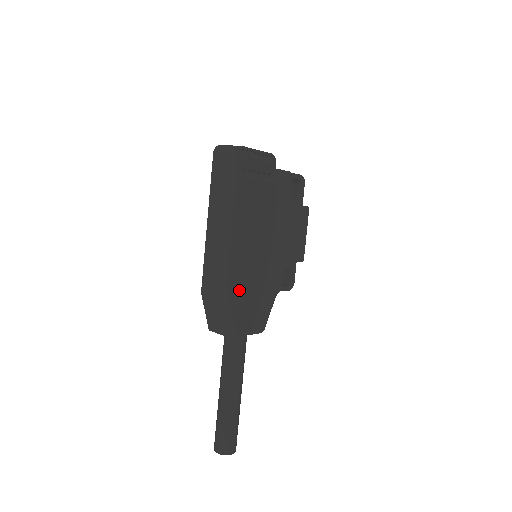
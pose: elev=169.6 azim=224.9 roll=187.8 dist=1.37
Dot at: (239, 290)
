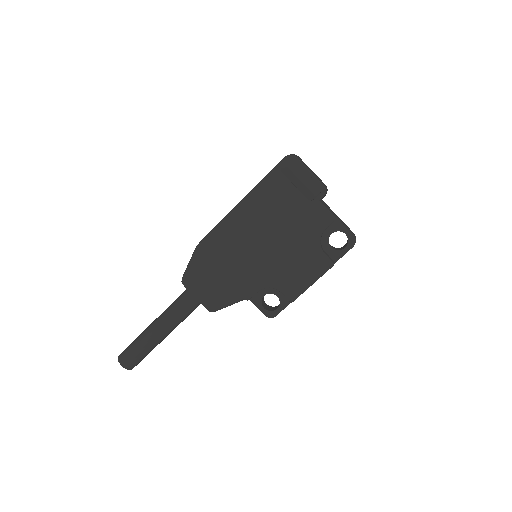
Dot at: (211, 255)
